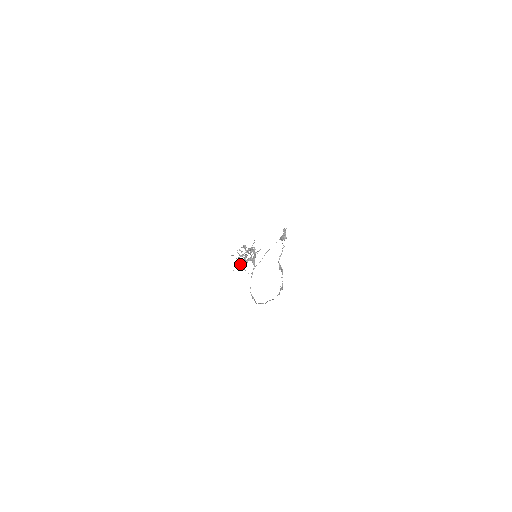
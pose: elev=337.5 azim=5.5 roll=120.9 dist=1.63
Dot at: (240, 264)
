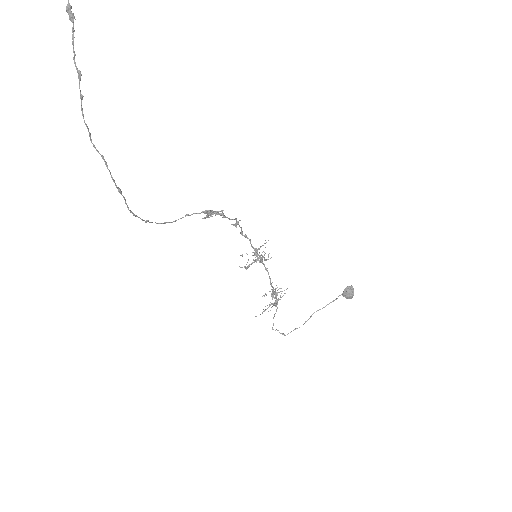
Dot at: (267, 308)
